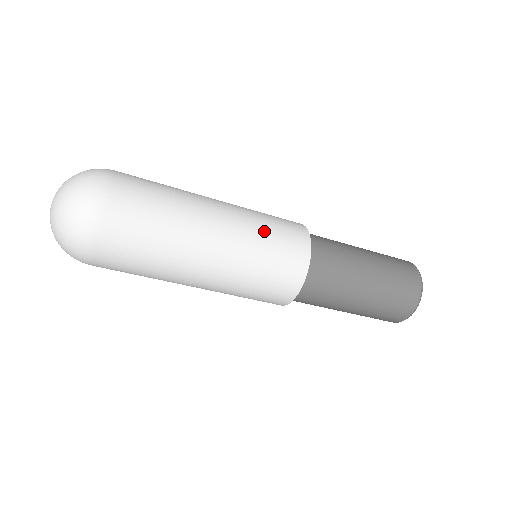
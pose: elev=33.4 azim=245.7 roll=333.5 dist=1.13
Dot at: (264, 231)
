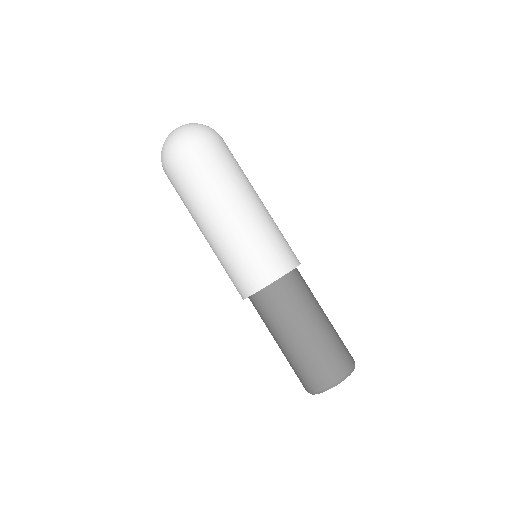
Dot at: occluded
